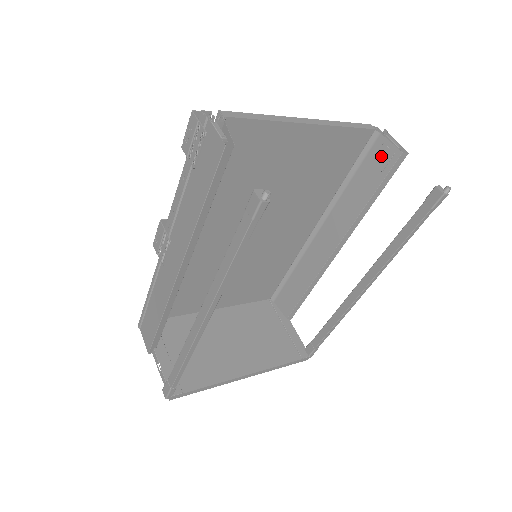
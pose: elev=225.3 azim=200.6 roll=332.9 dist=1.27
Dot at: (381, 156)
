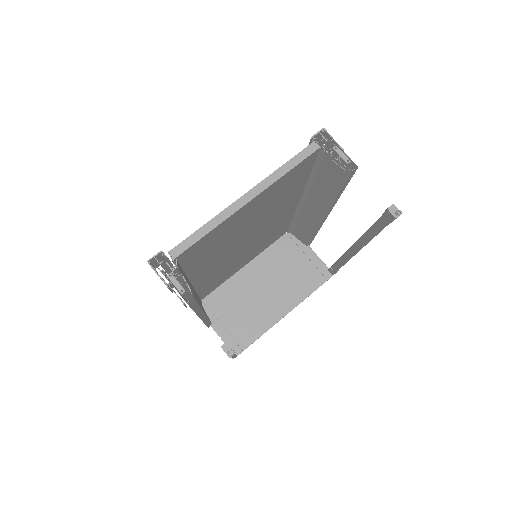
Dot at: (333, 169)
